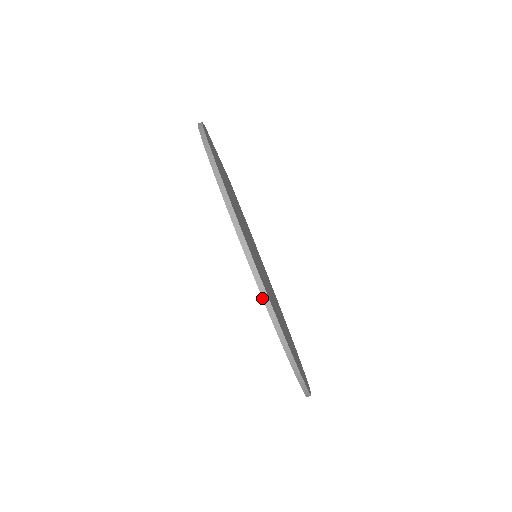
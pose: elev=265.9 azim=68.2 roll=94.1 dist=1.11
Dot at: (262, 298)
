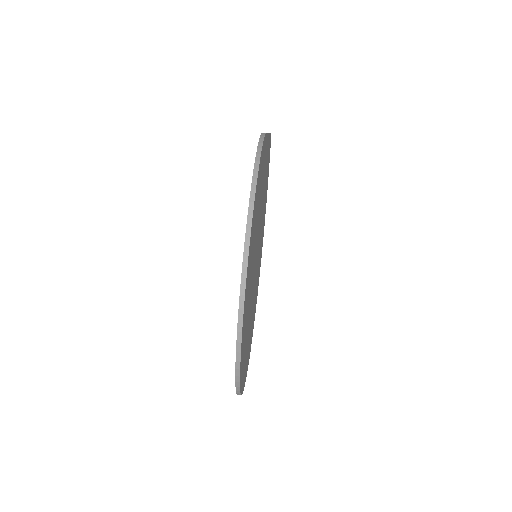
Dot at: (235, 362)
